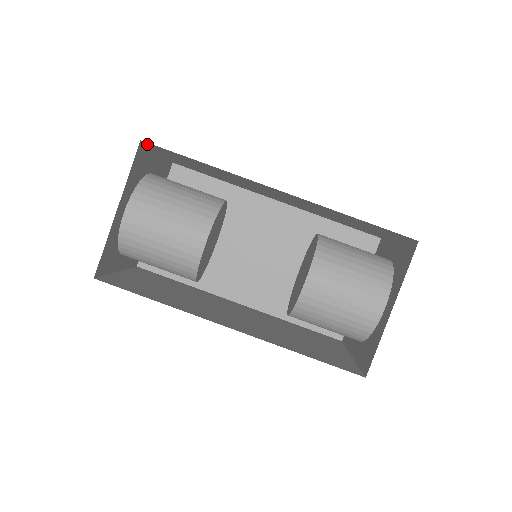
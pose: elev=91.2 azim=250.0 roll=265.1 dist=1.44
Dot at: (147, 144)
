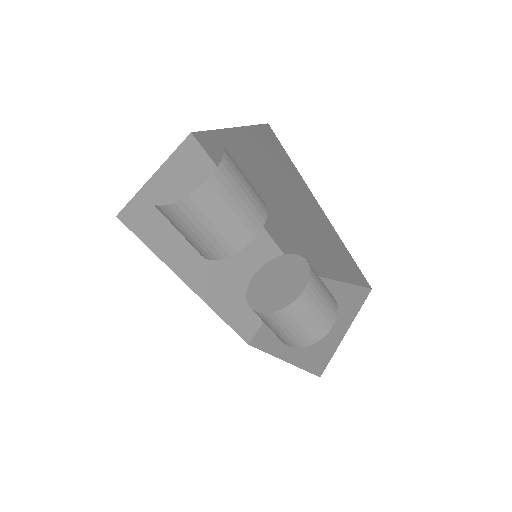
Dot at: occluded
